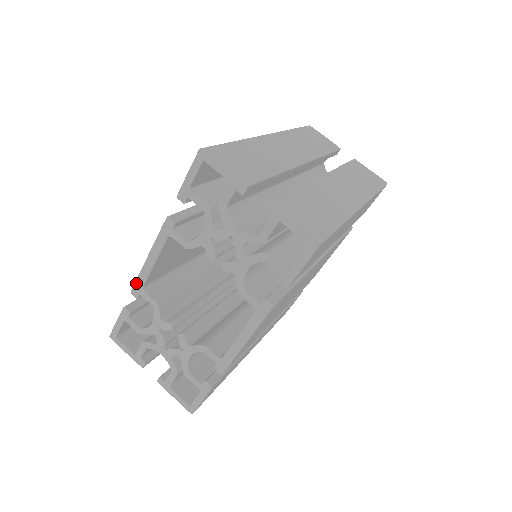
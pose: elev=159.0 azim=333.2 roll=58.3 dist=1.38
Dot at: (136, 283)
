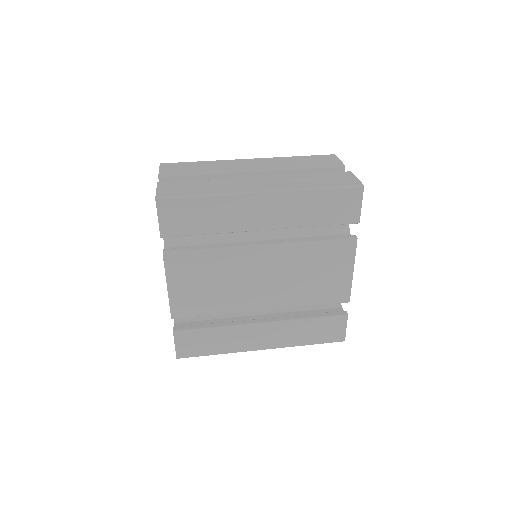
Dot at: occluded
